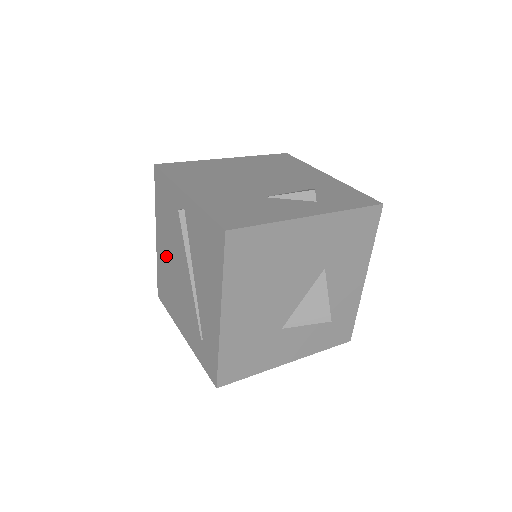
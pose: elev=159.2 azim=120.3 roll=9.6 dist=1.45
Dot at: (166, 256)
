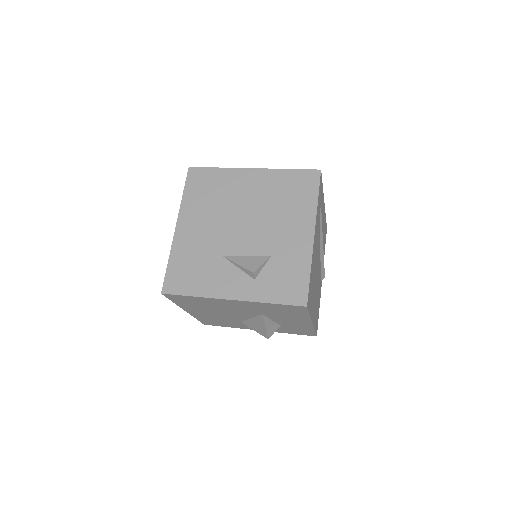
Dot at: occluded
